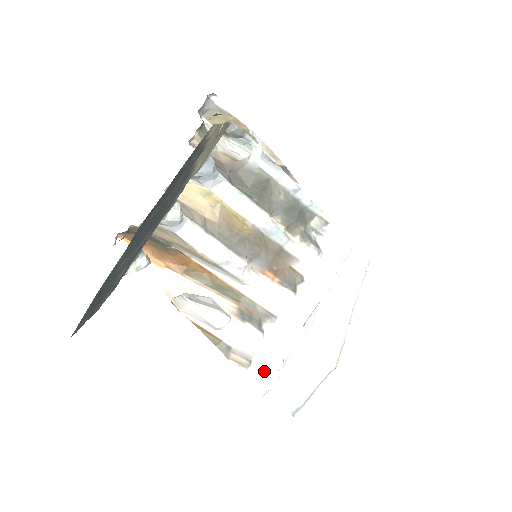
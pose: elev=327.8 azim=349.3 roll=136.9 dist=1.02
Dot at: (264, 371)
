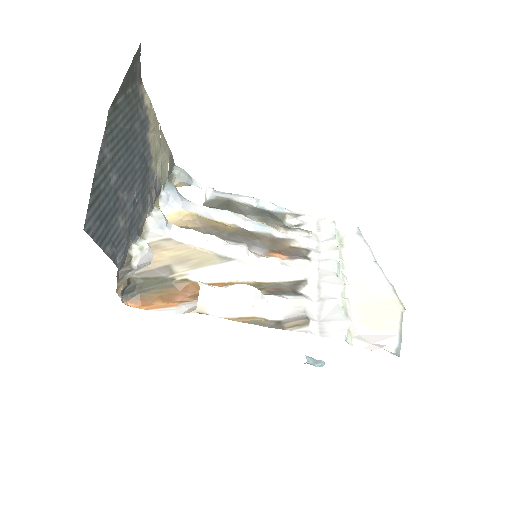
Dot at: (328, 321)
